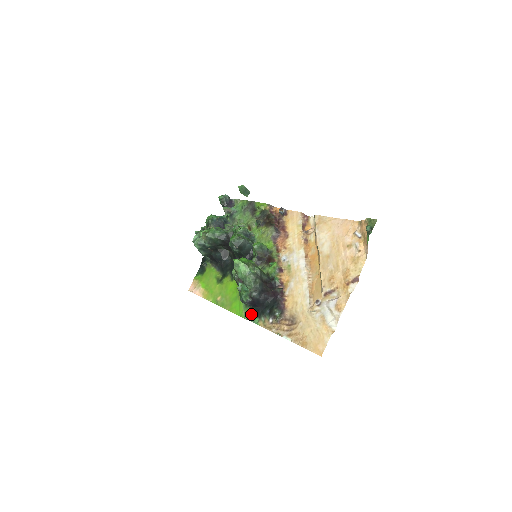
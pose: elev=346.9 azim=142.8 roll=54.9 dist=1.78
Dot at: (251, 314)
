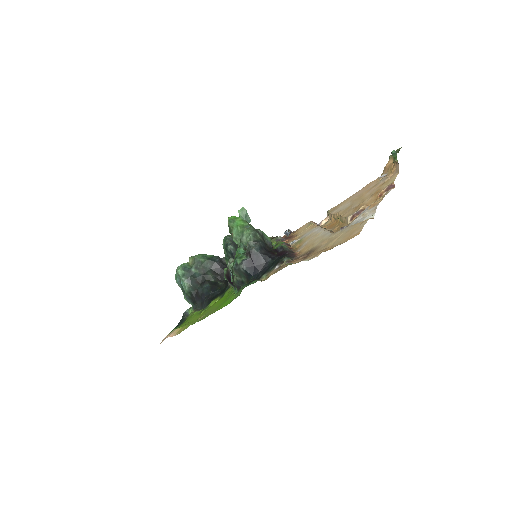
Dot at: occluded
